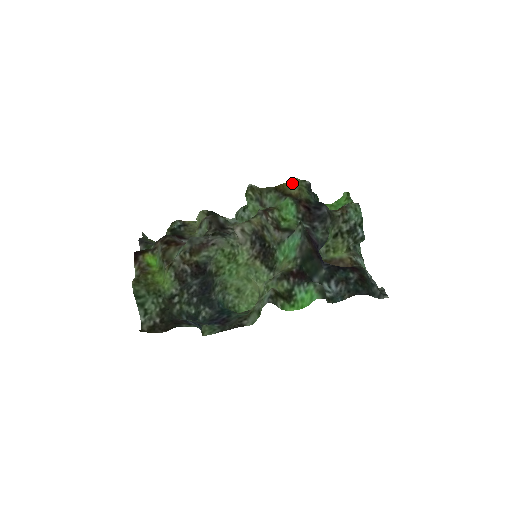
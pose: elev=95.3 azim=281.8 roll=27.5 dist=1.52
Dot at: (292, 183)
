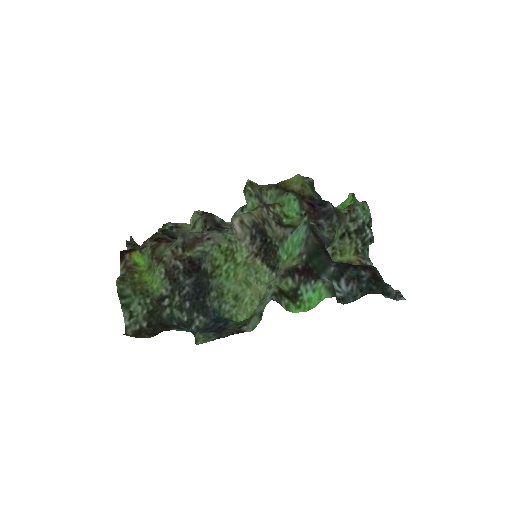
Dot at: (294, 180)
